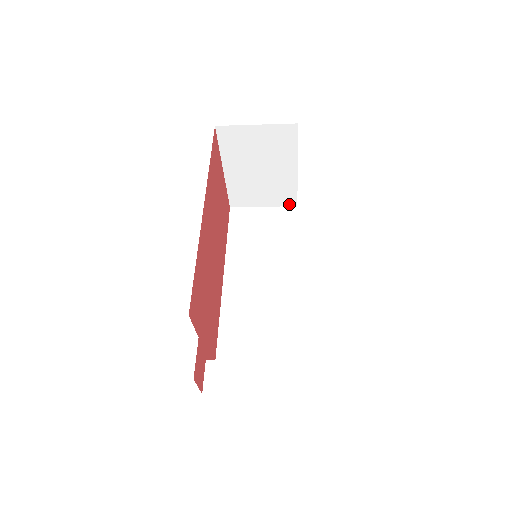
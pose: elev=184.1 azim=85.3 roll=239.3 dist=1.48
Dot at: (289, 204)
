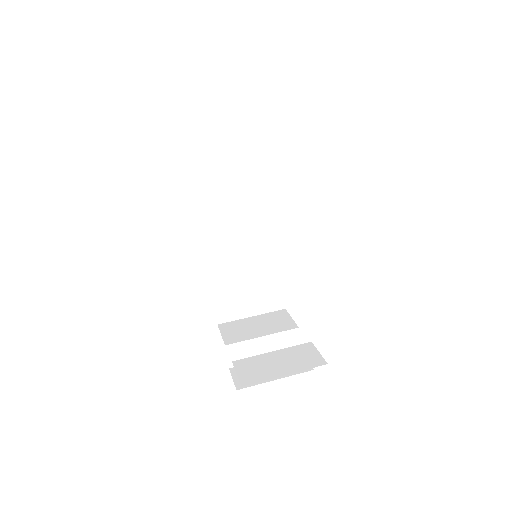
Dot at: (258, 124)
